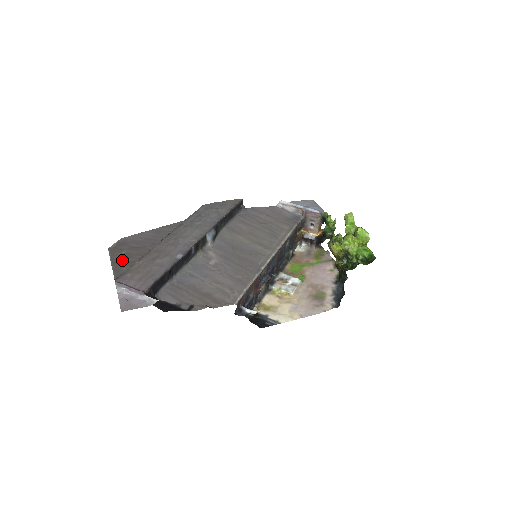
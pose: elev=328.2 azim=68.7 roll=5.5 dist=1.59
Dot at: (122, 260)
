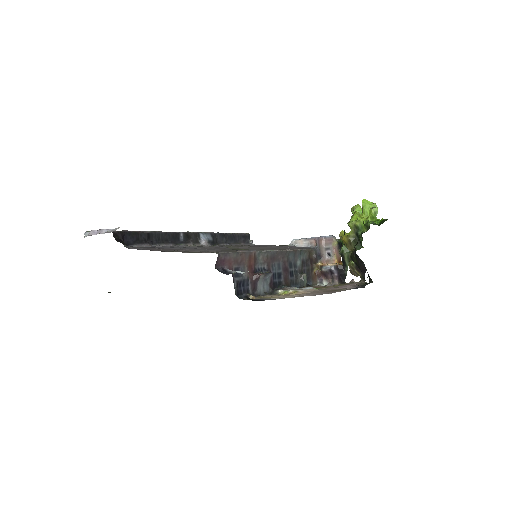
Dot at: occluded
